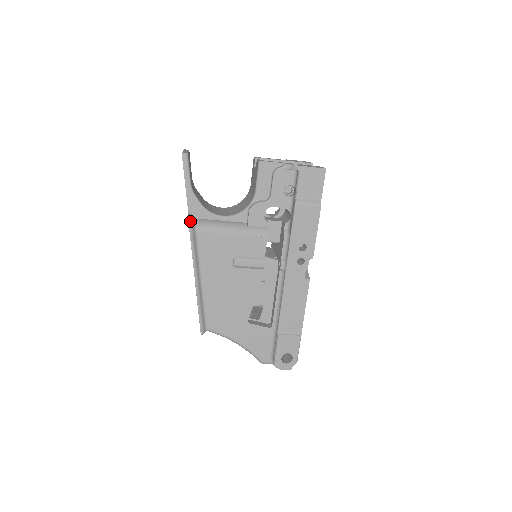
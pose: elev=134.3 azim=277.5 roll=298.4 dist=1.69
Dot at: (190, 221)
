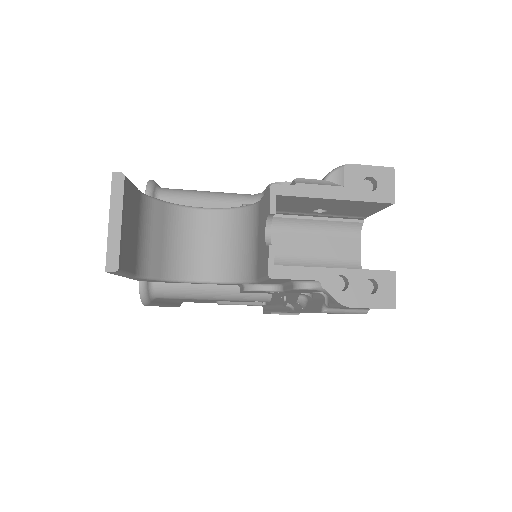
Dot at: (143, 298)
